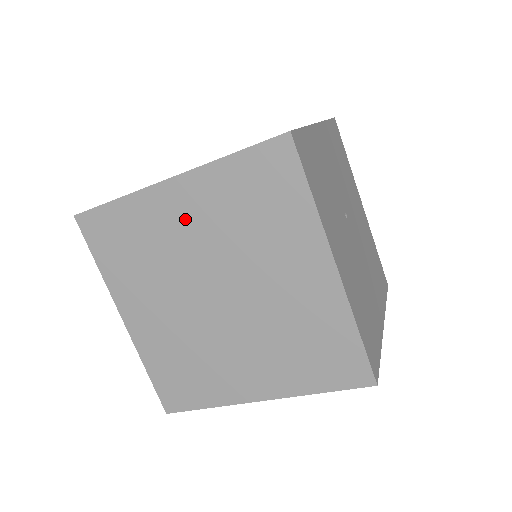
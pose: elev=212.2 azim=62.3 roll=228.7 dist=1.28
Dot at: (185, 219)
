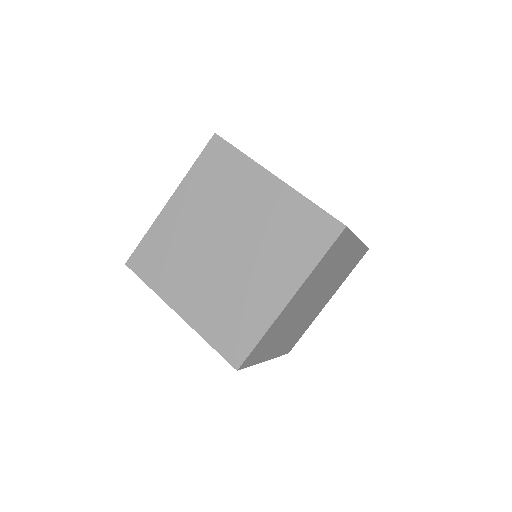
Dot at: (186, 215)
